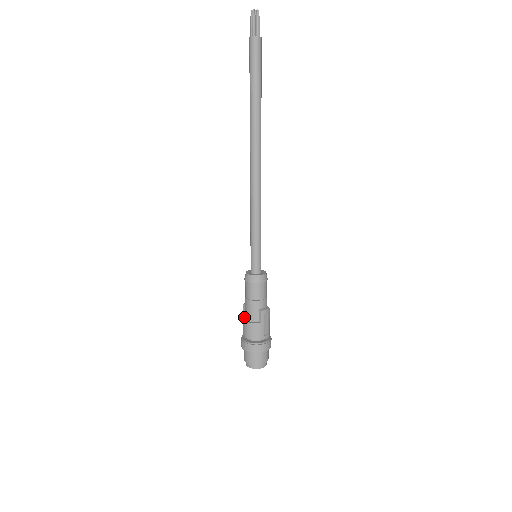
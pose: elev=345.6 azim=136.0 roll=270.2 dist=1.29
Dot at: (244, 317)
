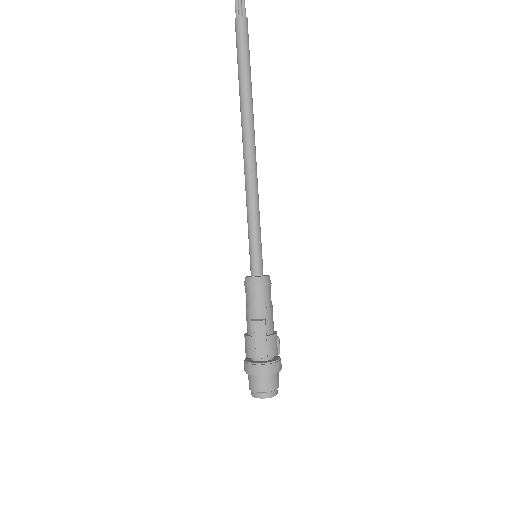
Dot at: occluded
